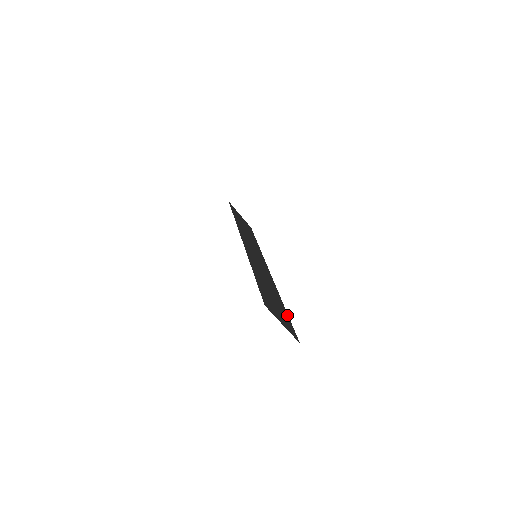
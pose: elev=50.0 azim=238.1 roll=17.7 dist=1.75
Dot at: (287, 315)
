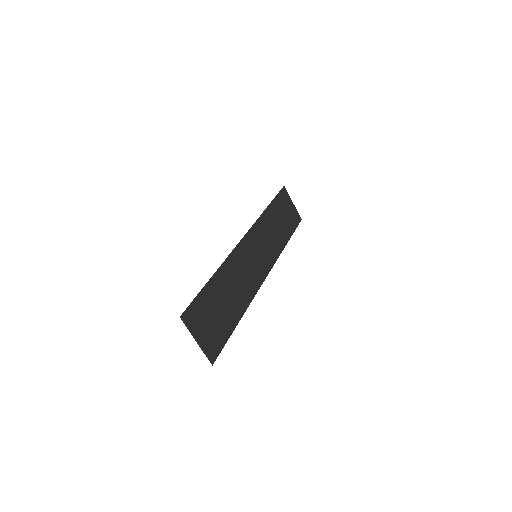
Dot at: (231, 330)
